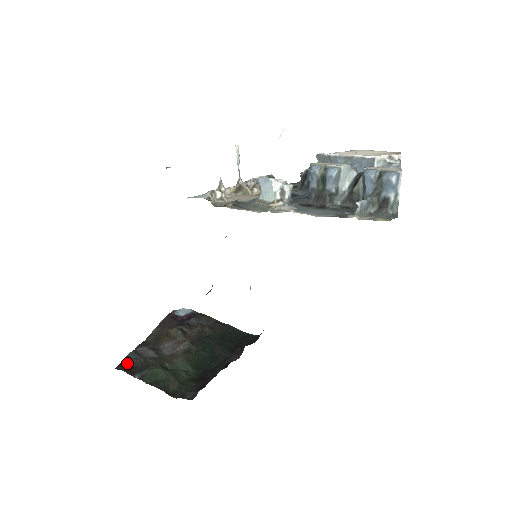
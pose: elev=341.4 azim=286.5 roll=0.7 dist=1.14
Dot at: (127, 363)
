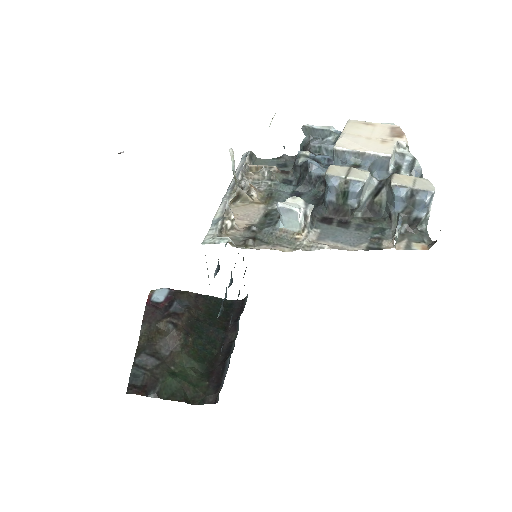
Dot at: (135, 383)
